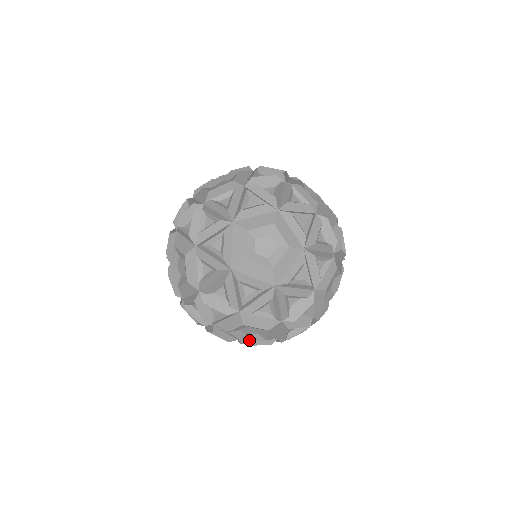
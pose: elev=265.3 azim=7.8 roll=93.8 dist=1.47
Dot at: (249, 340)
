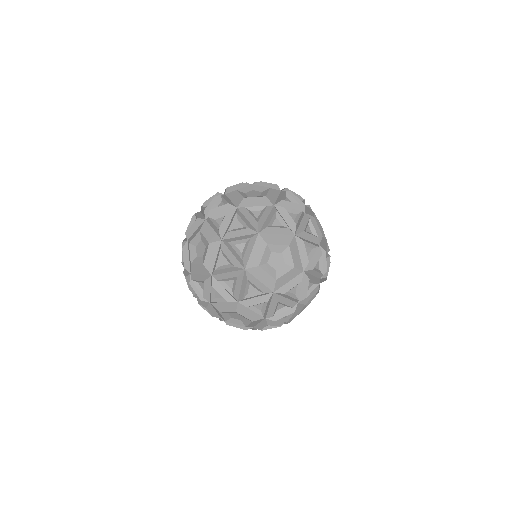
Dot at: (247, 324)
